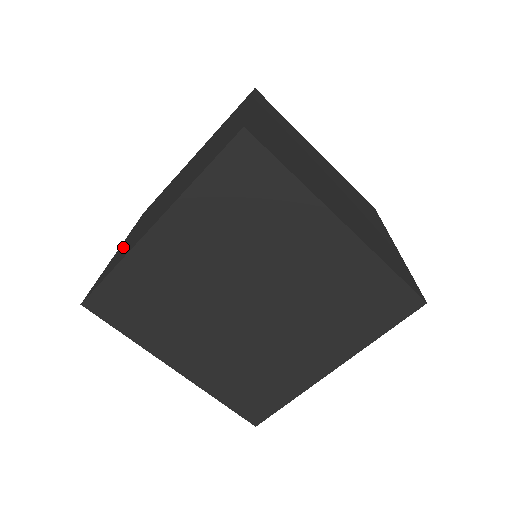
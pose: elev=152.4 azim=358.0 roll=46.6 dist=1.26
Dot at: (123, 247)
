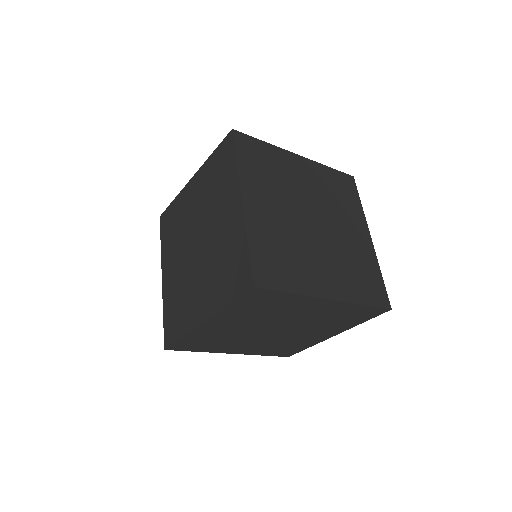
Dot at: occluded
